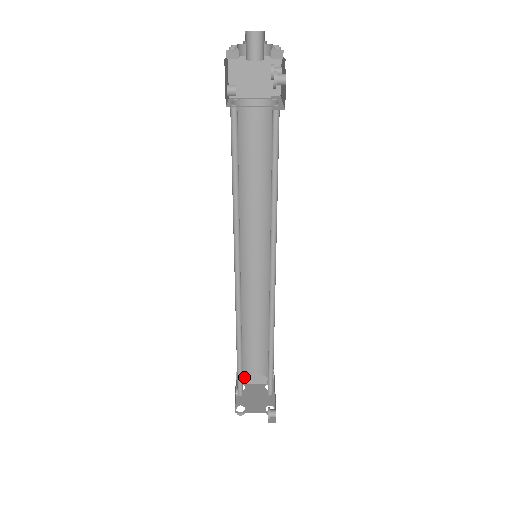
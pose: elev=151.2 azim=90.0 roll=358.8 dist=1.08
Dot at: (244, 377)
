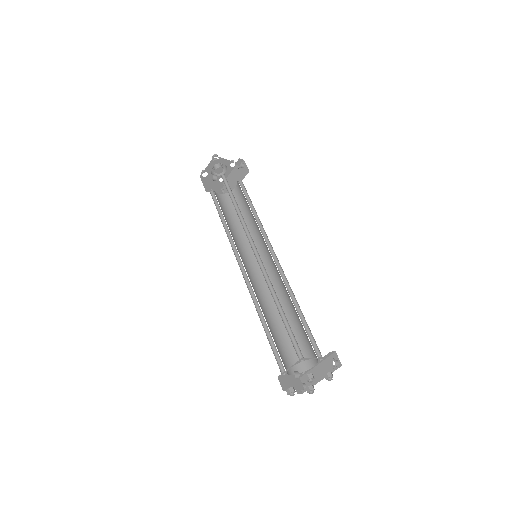
Dot at: (285, 383)
